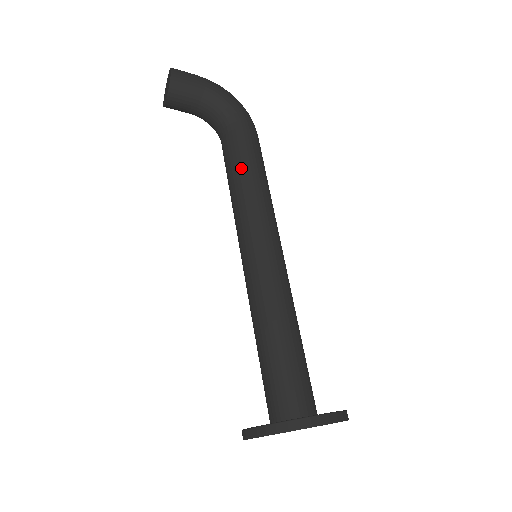
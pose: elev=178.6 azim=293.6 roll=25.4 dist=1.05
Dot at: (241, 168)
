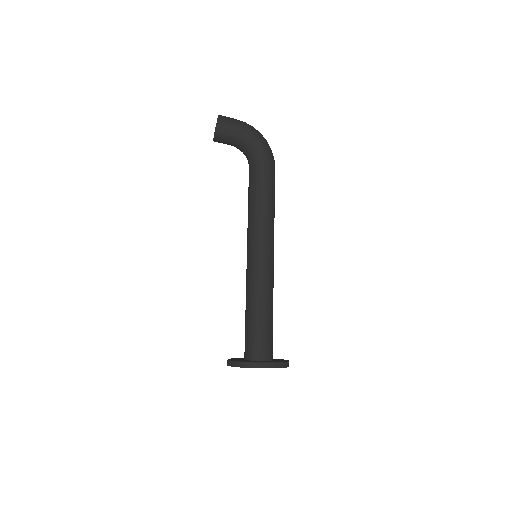
Dot at: (255, 195)
